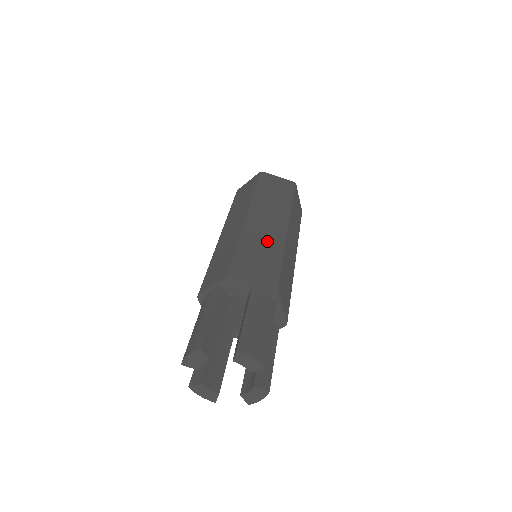
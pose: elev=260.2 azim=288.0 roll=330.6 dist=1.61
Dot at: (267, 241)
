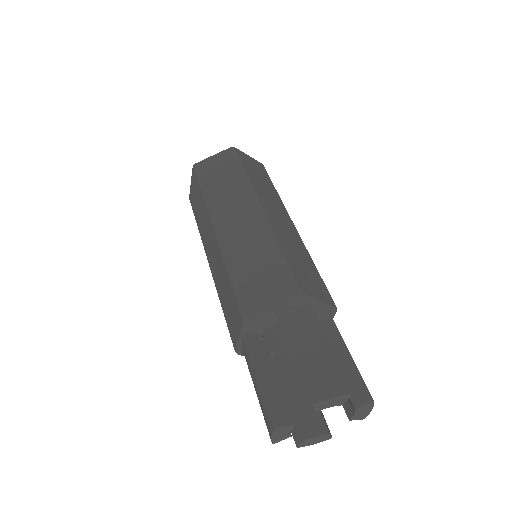
Dot at: (253, 244)
